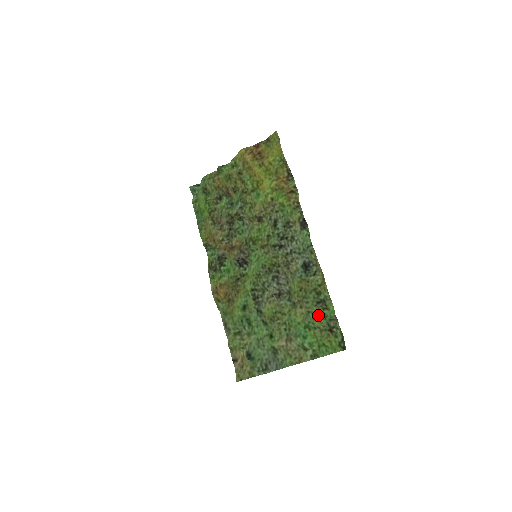
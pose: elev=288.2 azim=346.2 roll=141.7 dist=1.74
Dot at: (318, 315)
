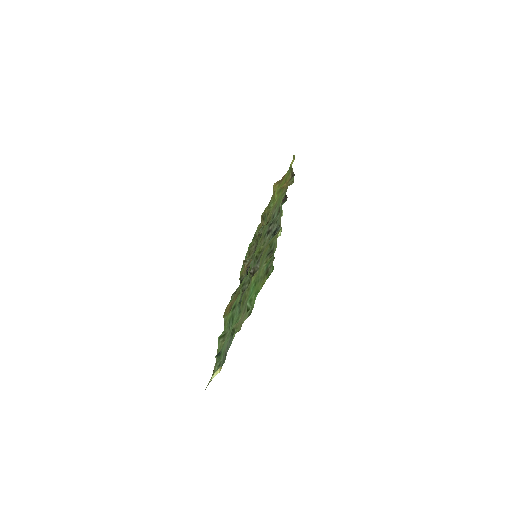
Dot at: (264, 265)
